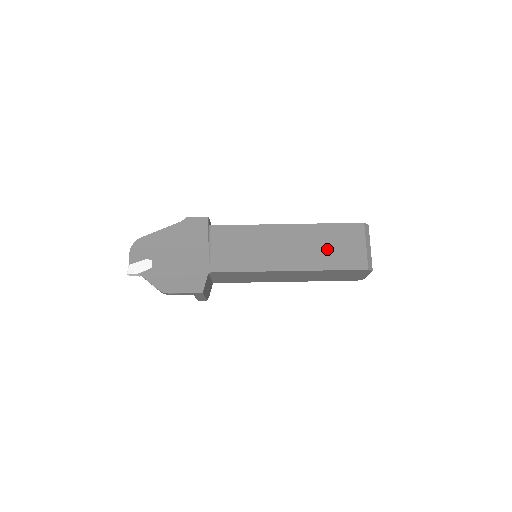
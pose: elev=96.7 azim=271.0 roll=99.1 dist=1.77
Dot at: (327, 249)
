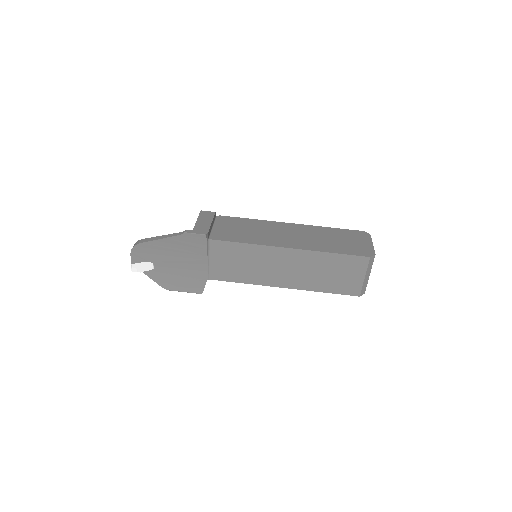
Dot at: (325, 275)
